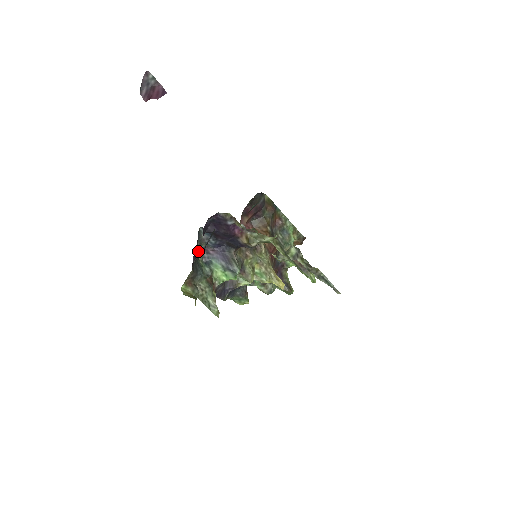
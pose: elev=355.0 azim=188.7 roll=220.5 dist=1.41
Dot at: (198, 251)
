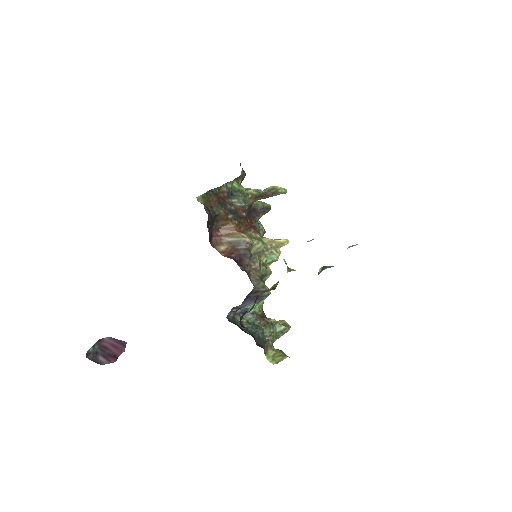
Dot at: (252, 336)
